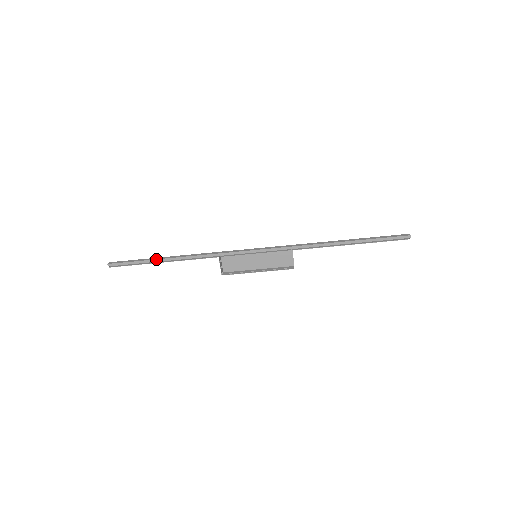
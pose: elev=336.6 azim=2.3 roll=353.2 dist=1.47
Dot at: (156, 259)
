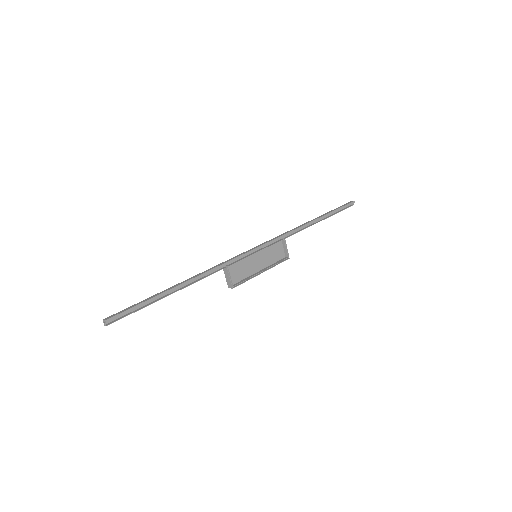
Dot at: (166, 291)
